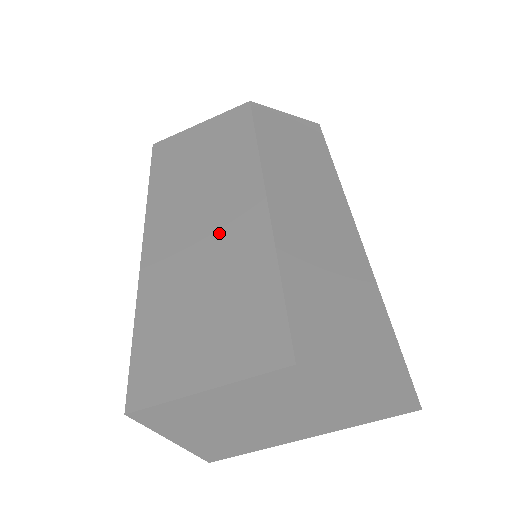
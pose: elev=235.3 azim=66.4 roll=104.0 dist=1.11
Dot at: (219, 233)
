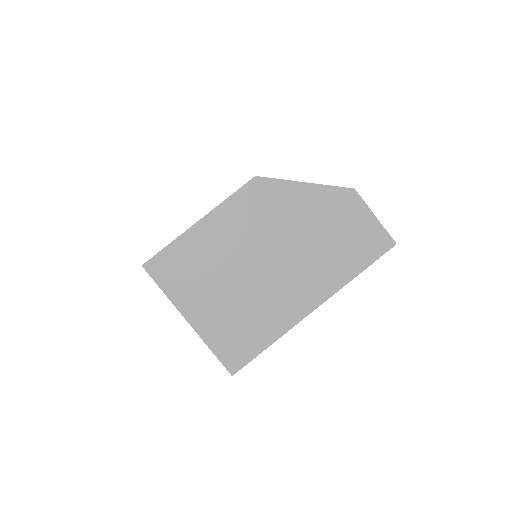
Dot at: occluded
